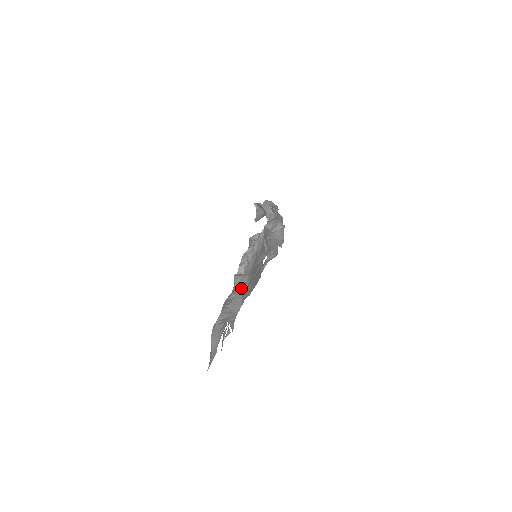
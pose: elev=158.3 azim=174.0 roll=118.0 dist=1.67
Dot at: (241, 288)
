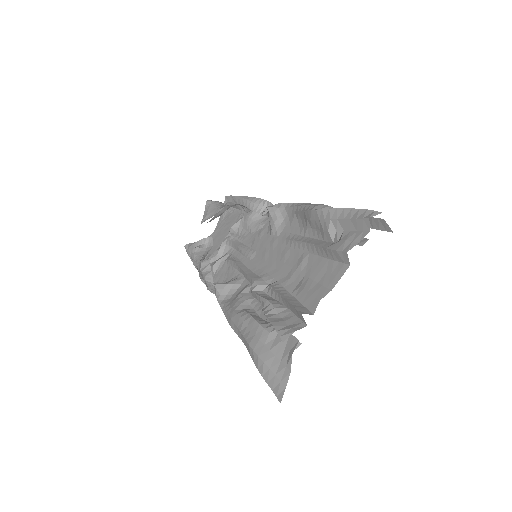
Dot at: (278, 290)
